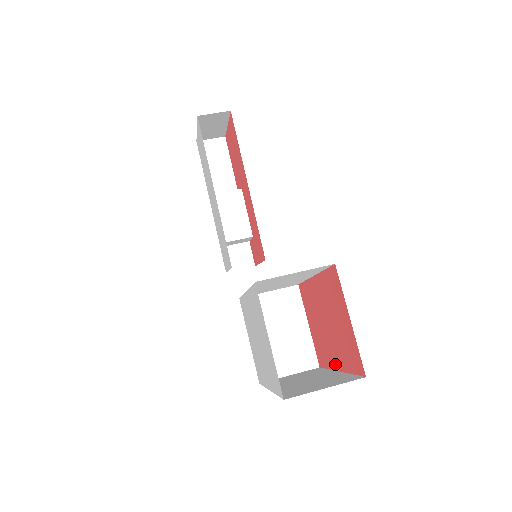
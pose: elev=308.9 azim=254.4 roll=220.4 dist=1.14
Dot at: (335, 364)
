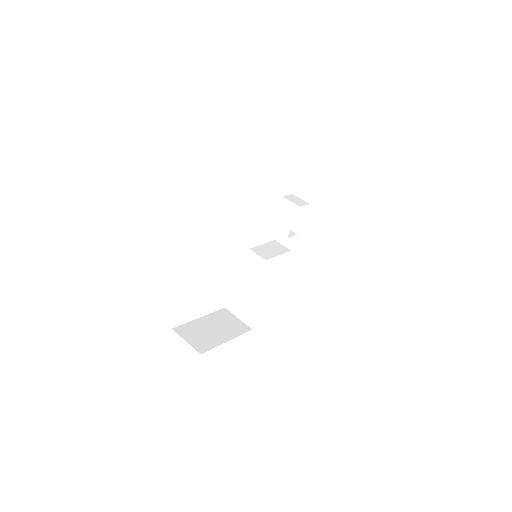
Dot at: occluded
